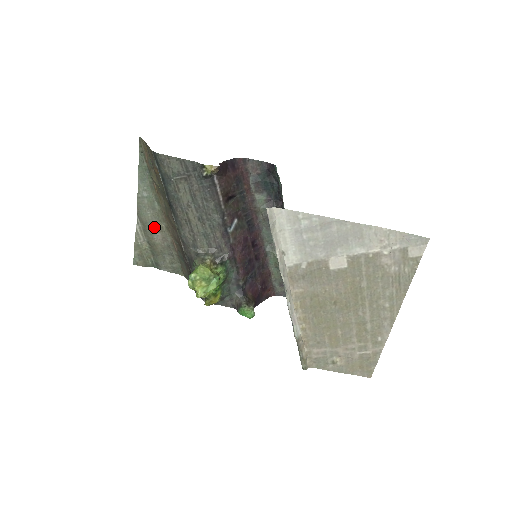
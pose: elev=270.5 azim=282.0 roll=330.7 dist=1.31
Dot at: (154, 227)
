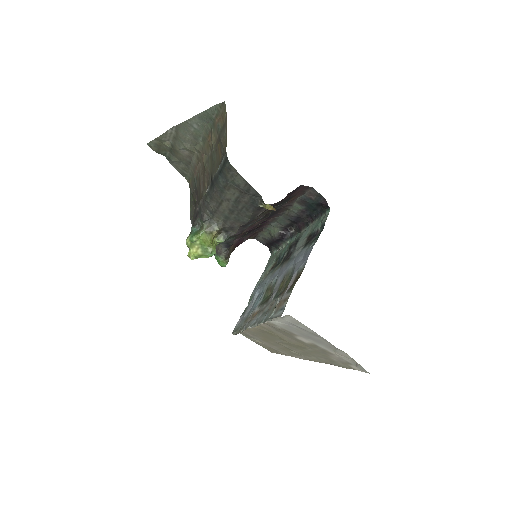
Dot at: (186, 146)
